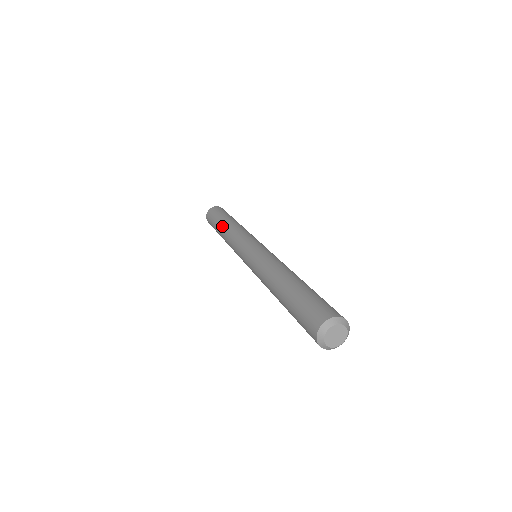
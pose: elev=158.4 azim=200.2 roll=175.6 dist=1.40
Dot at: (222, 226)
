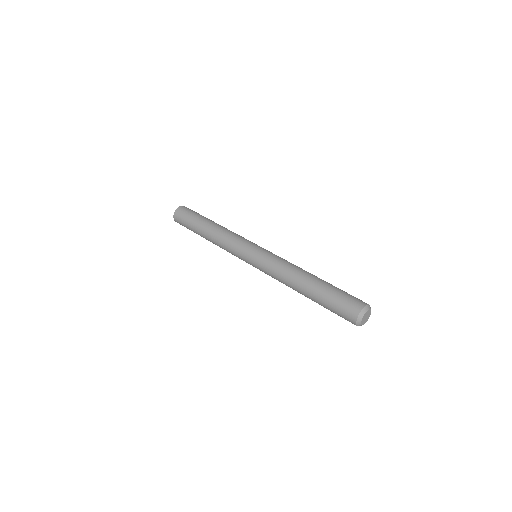
Dot at: (207, 227)
